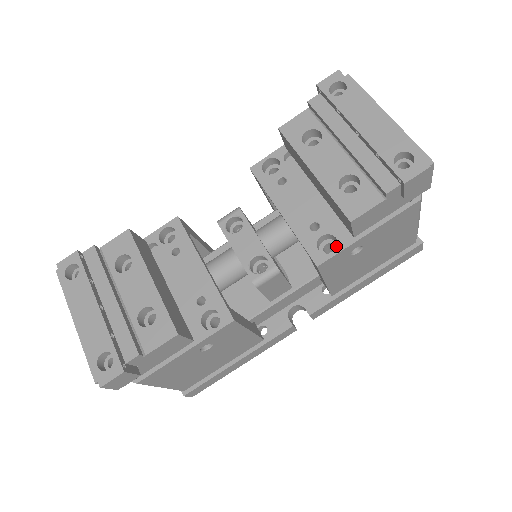
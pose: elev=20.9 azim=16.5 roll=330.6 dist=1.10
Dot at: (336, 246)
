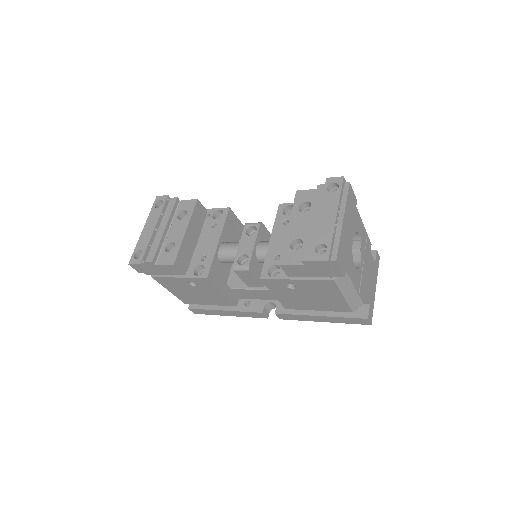
Dot at: occluded
